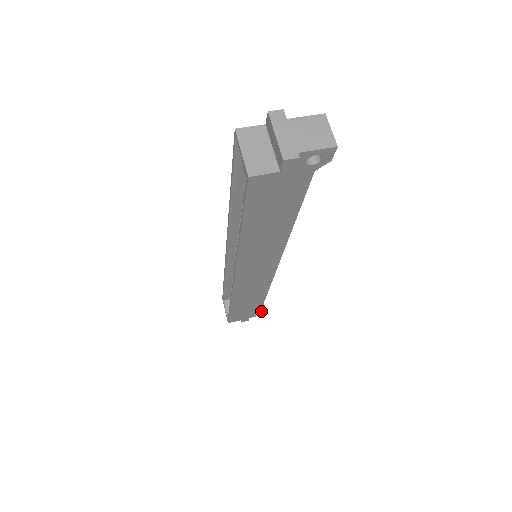
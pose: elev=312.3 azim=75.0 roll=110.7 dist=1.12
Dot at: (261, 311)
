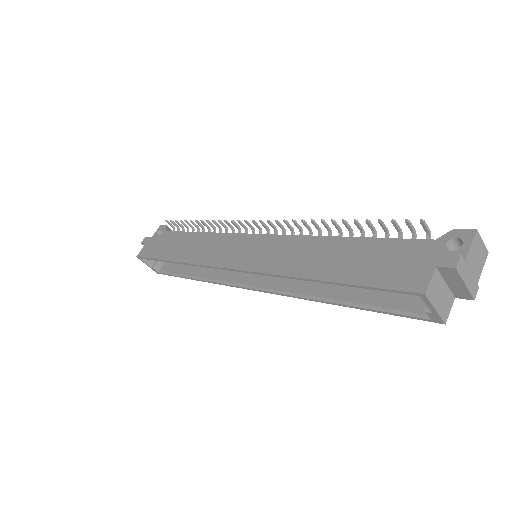
Dot at: occluded
